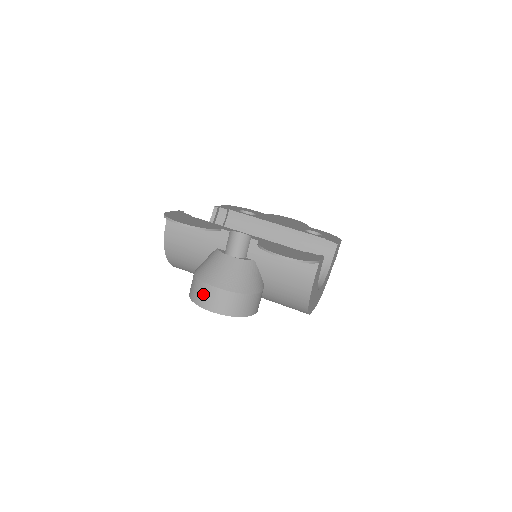
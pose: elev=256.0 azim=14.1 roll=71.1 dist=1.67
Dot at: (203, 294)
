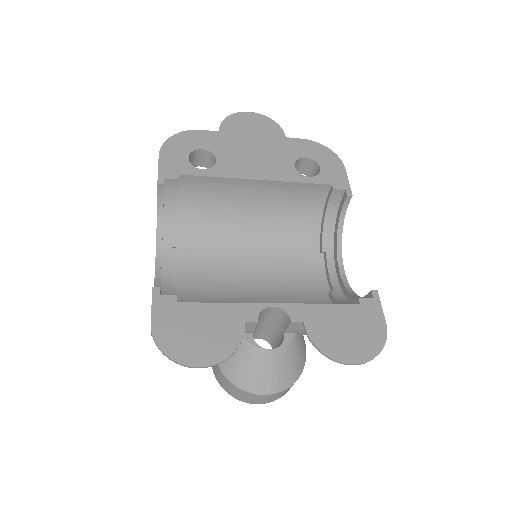
Dot at: (248, 398)
